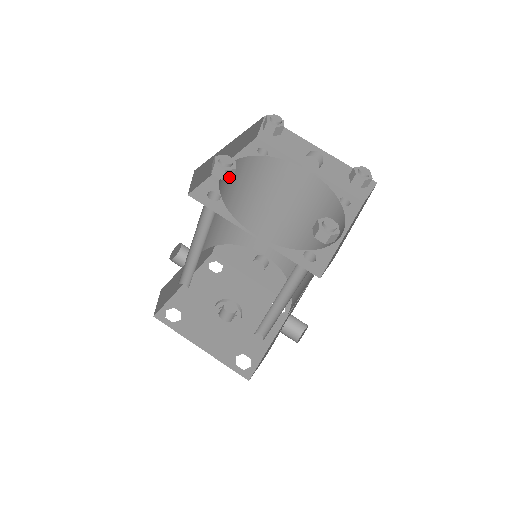
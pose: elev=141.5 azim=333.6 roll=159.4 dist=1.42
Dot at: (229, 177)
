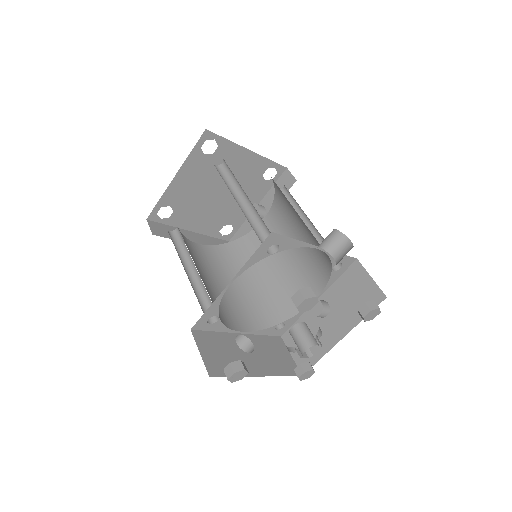
Dot at: (166, 206)
